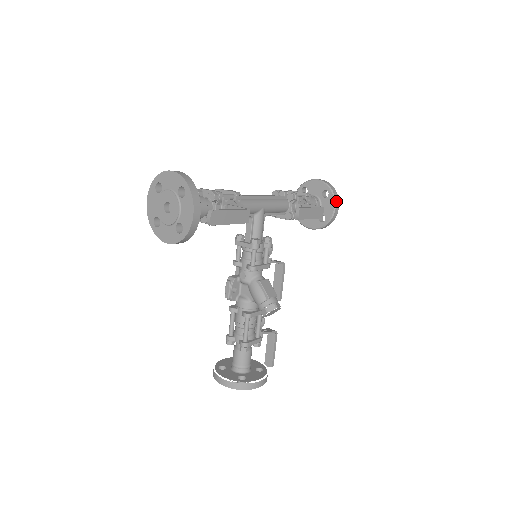
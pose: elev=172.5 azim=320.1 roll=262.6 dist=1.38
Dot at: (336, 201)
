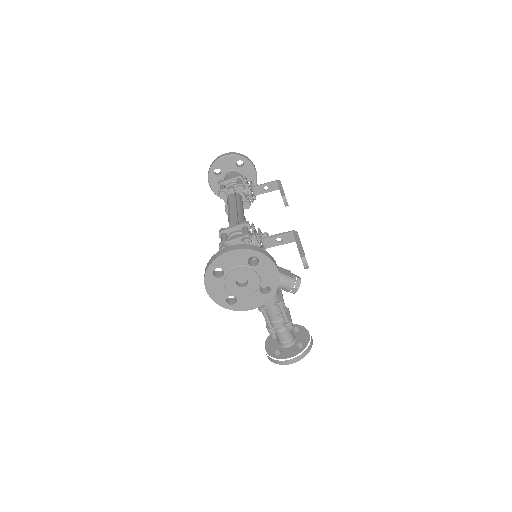
Dot at: (253, 164)
